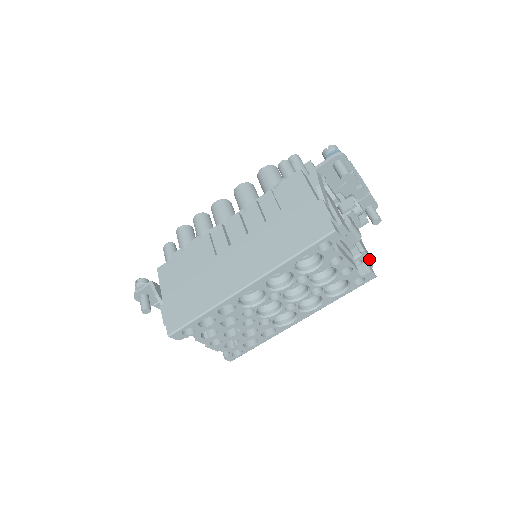
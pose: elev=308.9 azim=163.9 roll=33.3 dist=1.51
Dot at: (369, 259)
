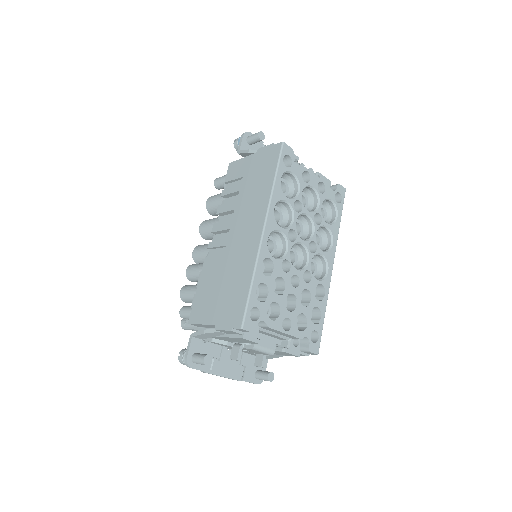
Dot at: (329, 182)
